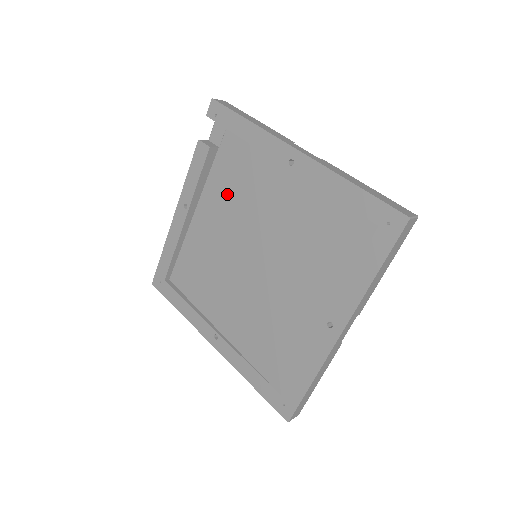
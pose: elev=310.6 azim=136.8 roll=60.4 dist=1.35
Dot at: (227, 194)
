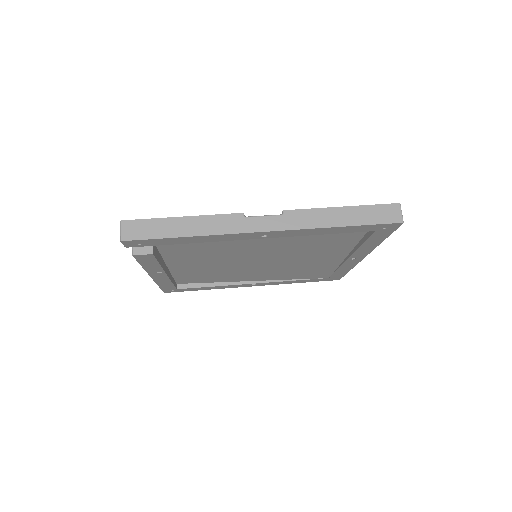
Dot at: (194, 251)
